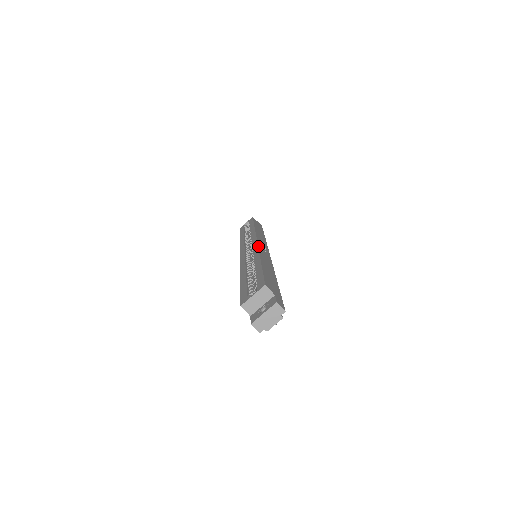
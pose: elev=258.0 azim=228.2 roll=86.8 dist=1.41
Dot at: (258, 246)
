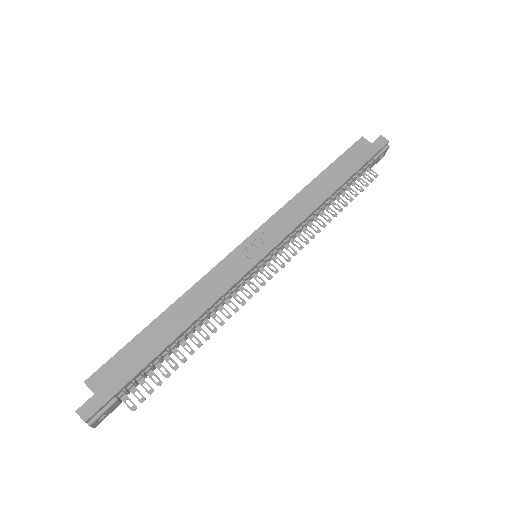
Dot at: (220, 261)
